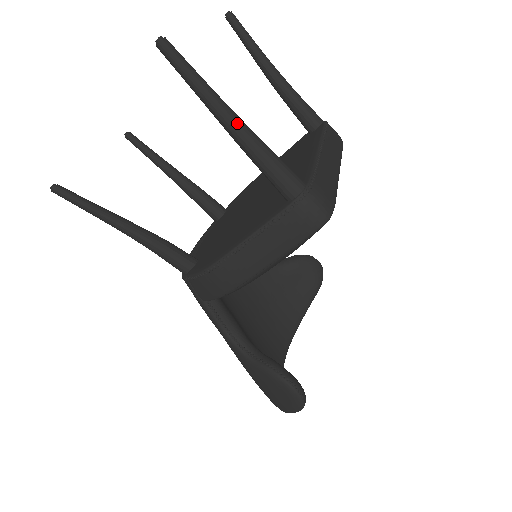
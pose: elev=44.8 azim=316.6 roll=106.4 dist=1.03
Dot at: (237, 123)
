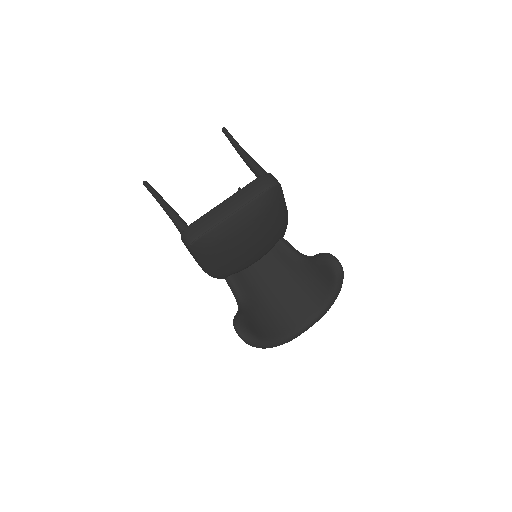
Dot at: (163, 207)
